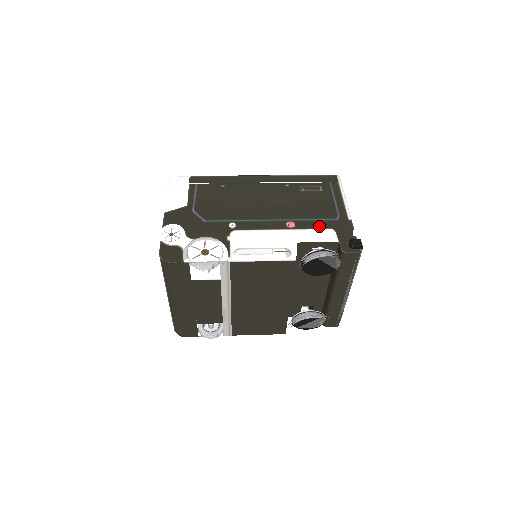
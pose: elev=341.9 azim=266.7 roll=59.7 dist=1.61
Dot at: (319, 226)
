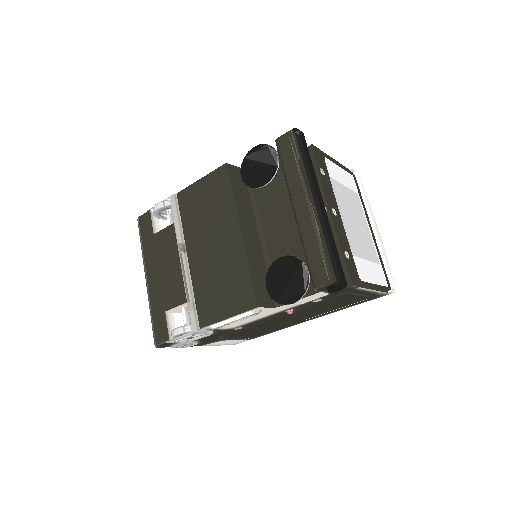
Dot at: occluded
